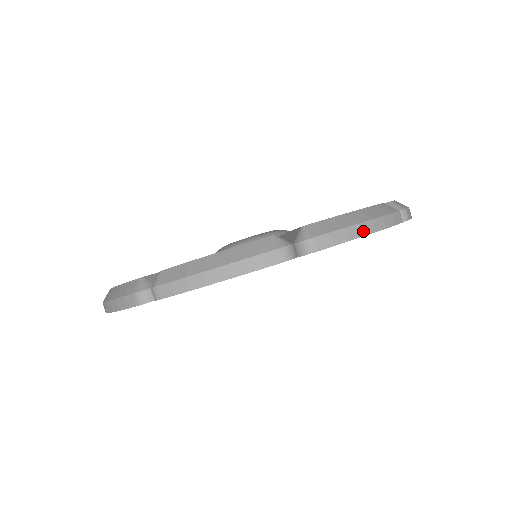
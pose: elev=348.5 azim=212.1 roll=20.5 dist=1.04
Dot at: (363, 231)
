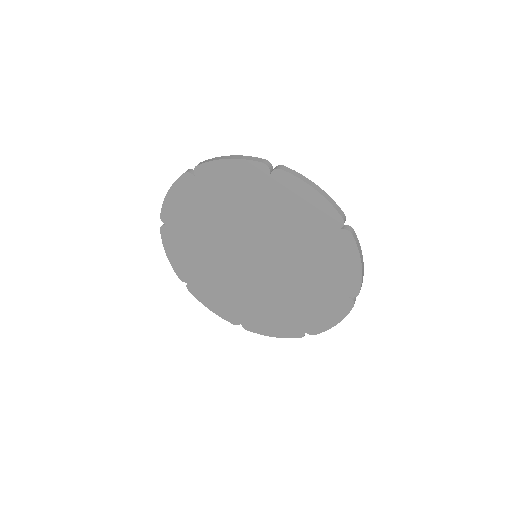
Dot at: (362, 260)
